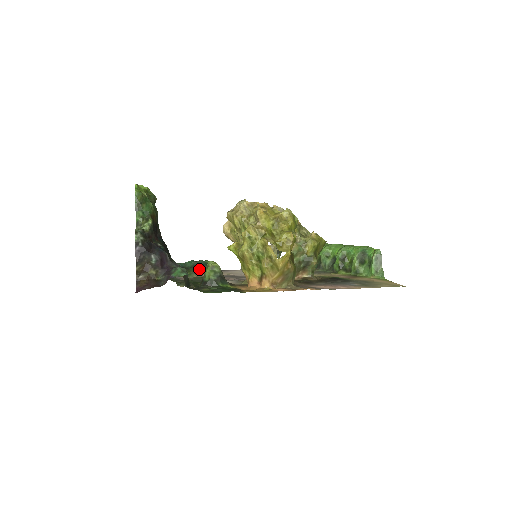
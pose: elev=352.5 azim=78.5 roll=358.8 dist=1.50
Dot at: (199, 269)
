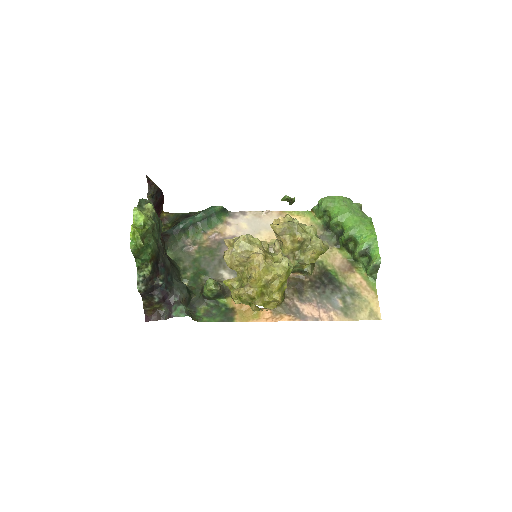
Dot at: (208, 222)
